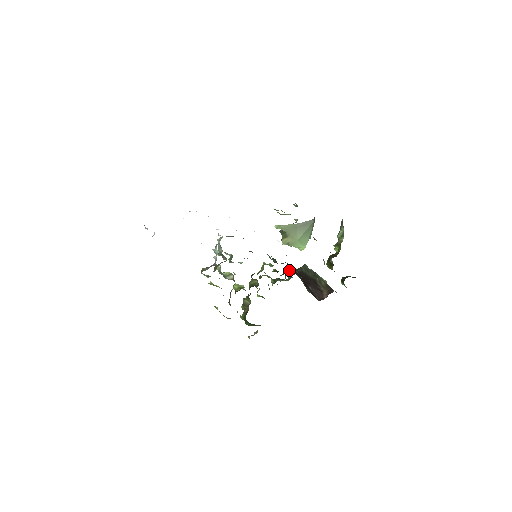
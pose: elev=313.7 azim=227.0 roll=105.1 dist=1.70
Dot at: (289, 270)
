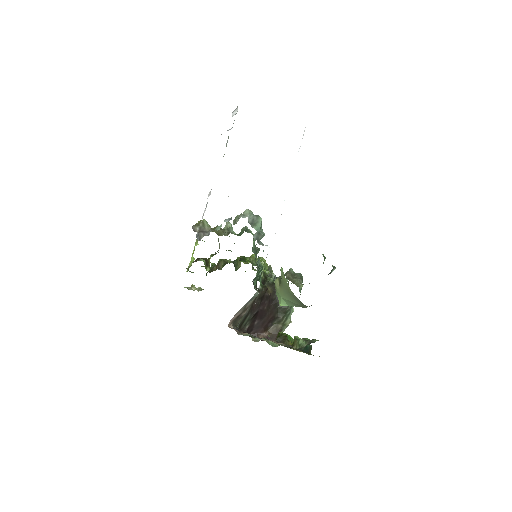
Dot at: occluded
